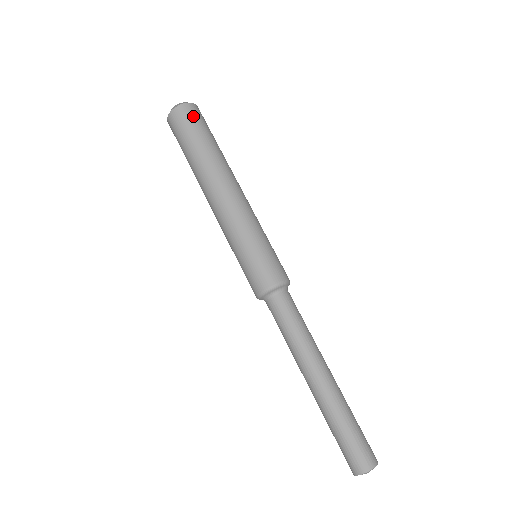
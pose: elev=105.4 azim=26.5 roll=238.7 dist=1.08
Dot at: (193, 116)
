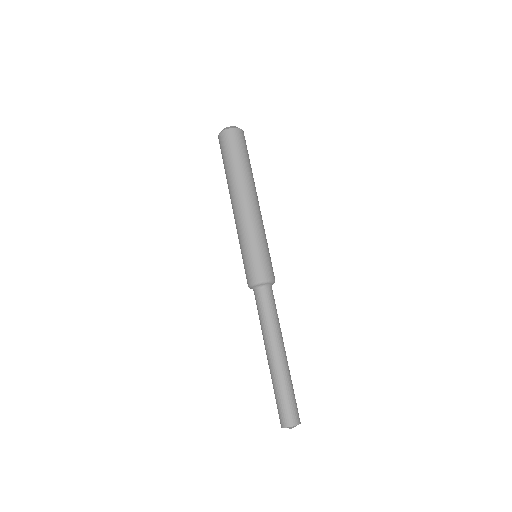
Dot at: (239, 139)
